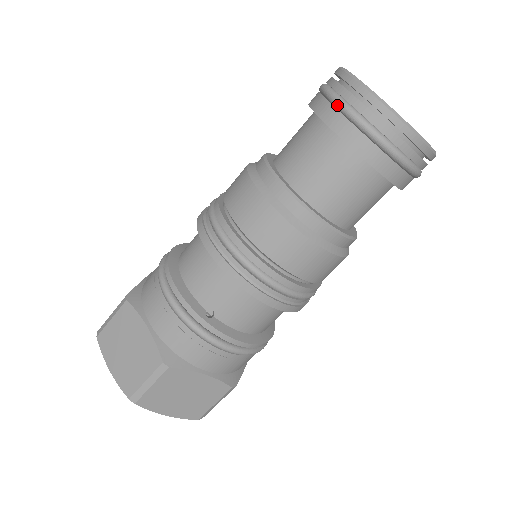
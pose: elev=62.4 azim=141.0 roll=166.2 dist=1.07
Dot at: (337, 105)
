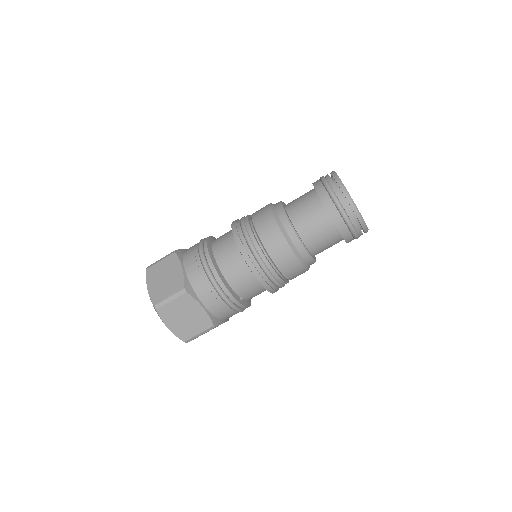
Dot at: (344, 217)
